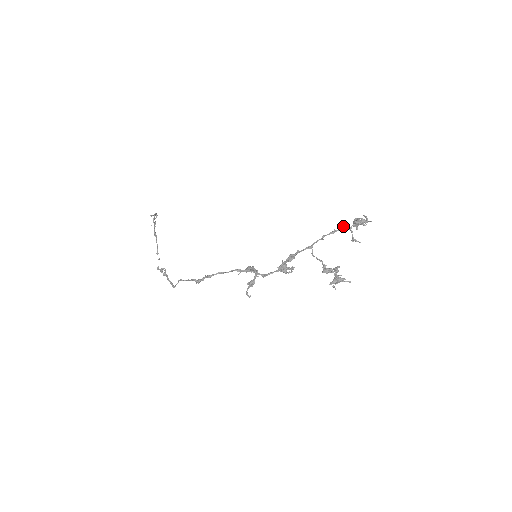
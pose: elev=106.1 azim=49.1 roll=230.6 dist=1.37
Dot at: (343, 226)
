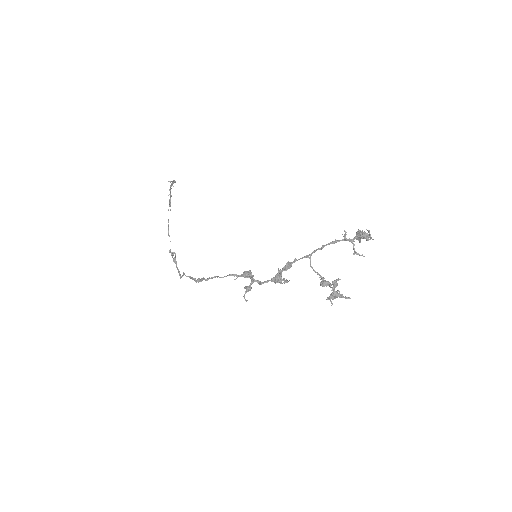
Dot at: (345, 237)
